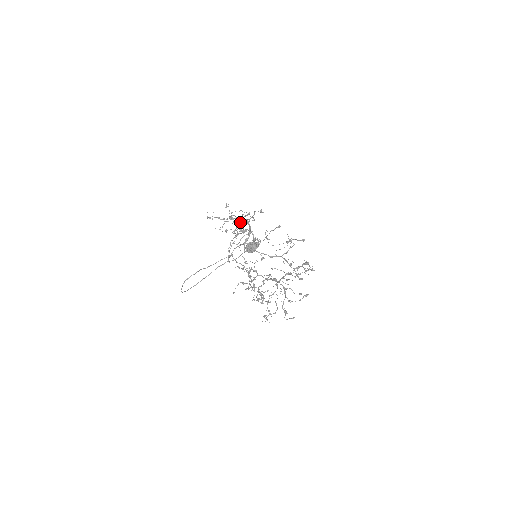
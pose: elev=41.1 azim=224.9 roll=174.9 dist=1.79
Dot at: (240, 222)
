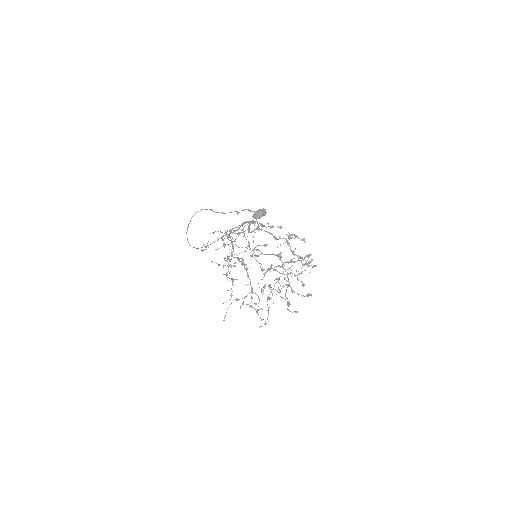
Dot at: (242, 226)
